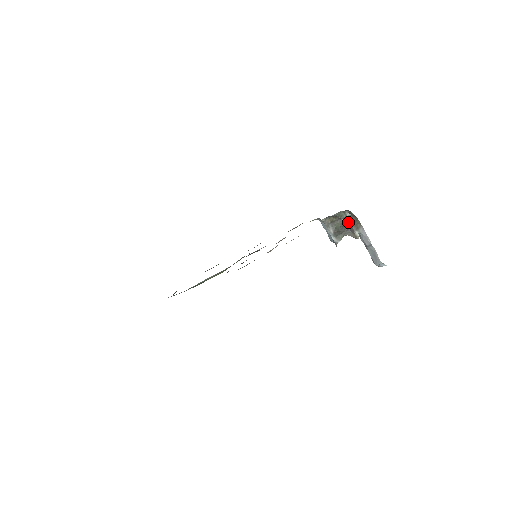
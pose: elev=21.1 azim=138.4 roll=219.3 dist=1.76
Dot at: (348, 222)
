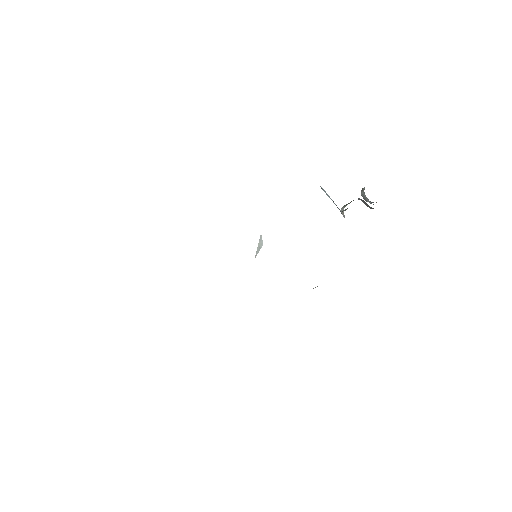
Dot at: (368, 205)
